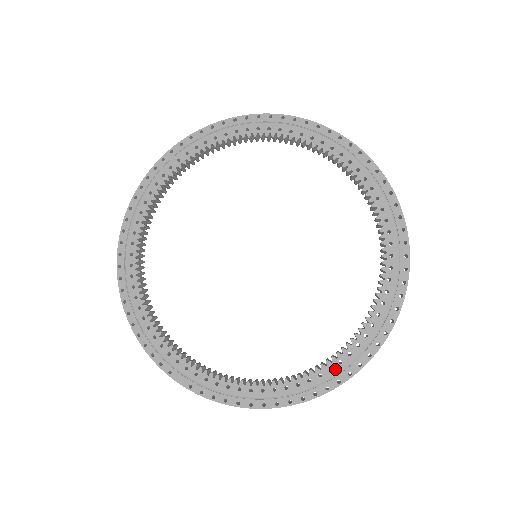
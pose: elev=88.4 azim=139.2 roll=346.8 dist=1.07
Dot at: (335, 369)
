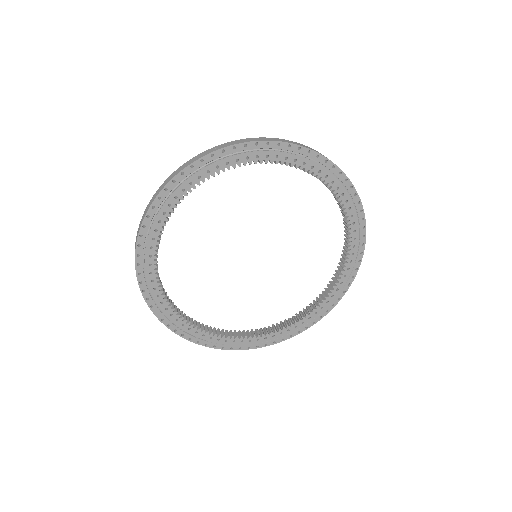
Dot at: (260, 341)
